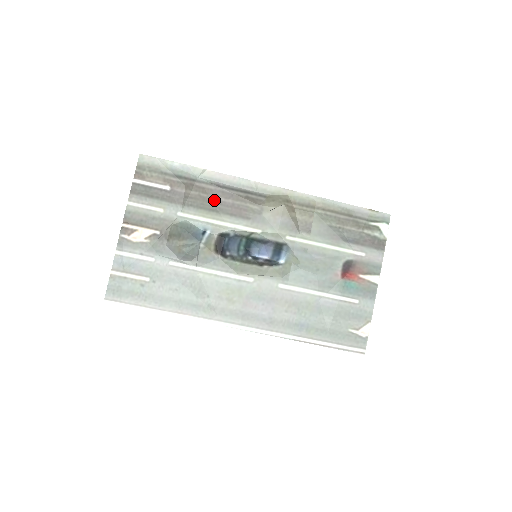
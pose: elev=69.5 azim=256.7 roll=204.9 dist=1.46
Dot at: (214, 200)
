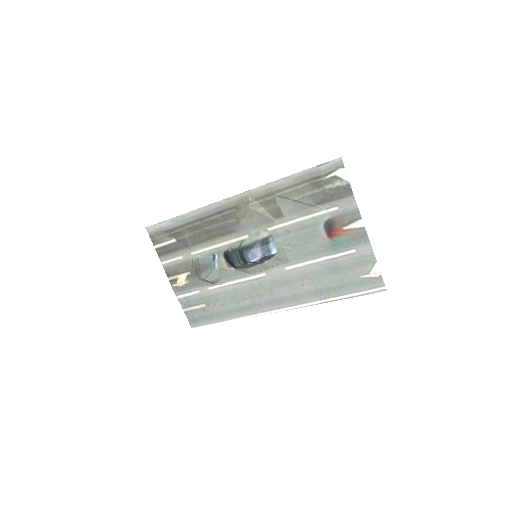
Dot at: (205, 231)
